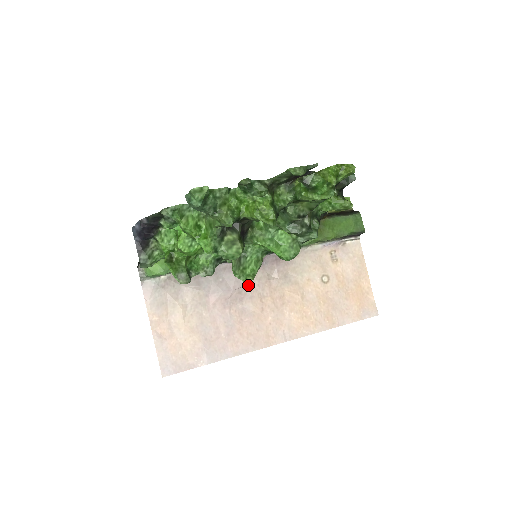
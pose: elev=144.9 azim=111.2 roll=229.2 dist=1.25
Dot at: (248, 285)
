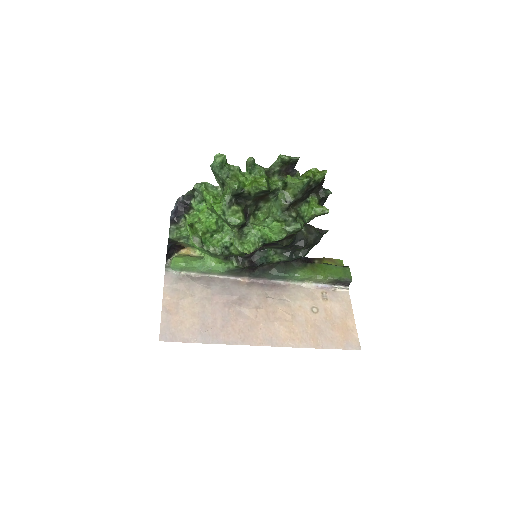
Dot at: (248, 296)
